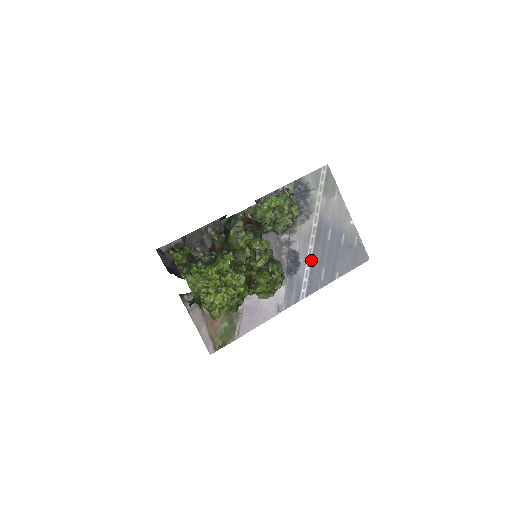
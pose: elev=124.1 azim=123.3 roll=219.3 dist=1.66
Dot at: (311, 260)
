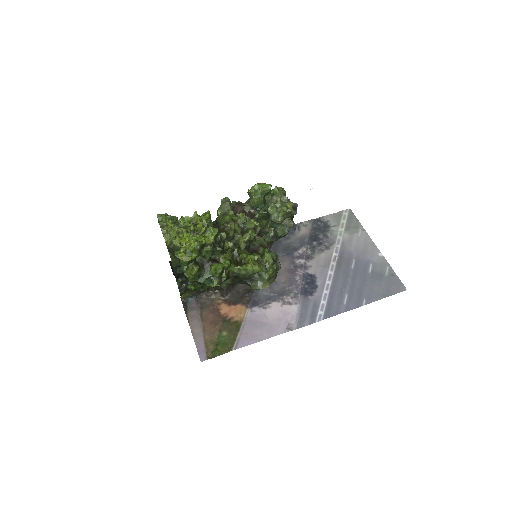
Dot at: (331, 285)
